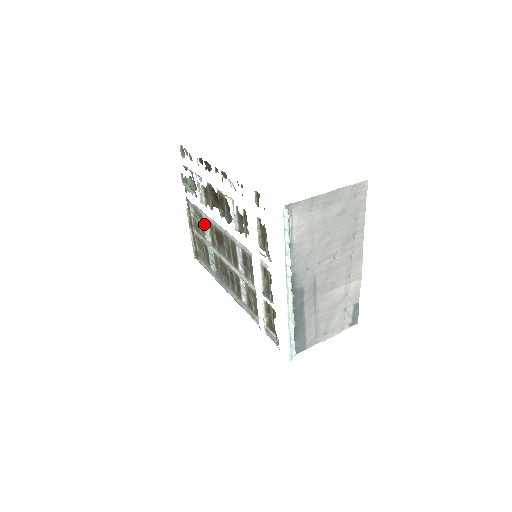
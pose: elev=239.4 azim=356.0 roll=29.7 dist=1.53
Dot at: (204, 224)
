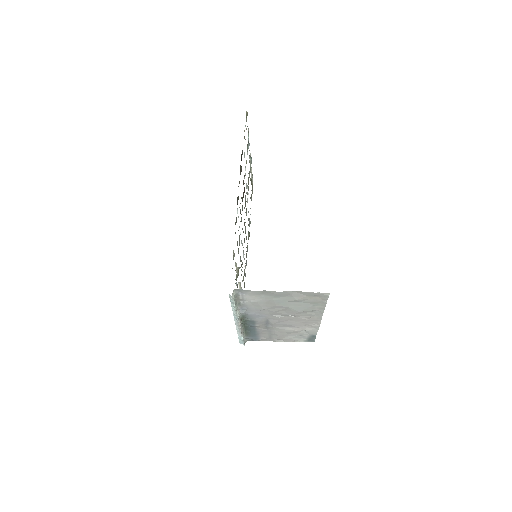
Dot at: (247, 186)
